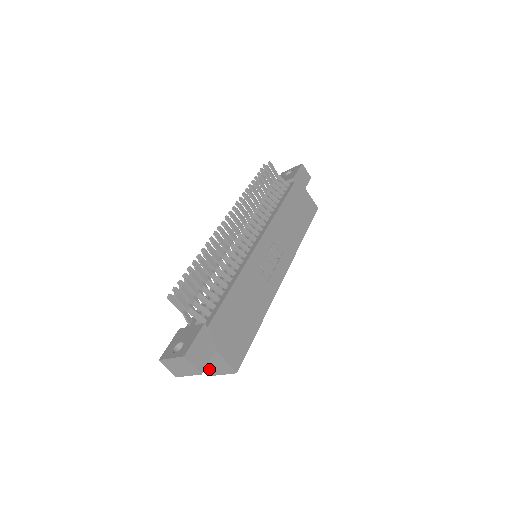
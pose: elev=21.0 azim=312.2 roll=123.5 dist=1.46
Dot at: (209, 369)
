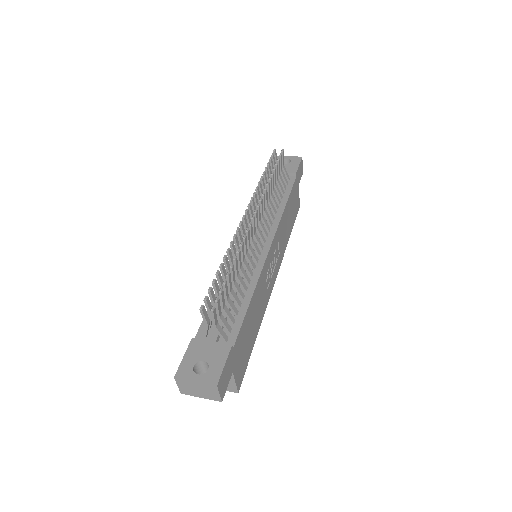
Dot at: occluded
